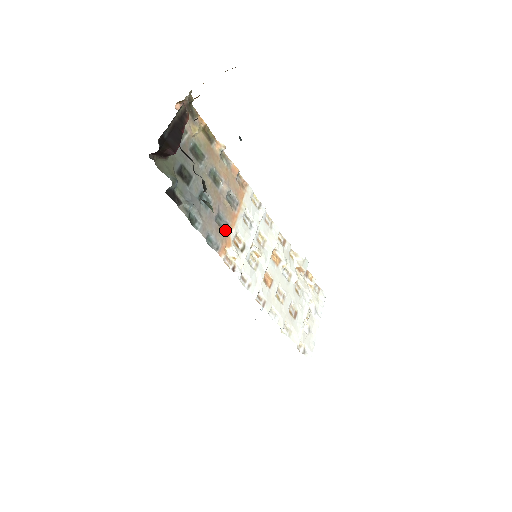
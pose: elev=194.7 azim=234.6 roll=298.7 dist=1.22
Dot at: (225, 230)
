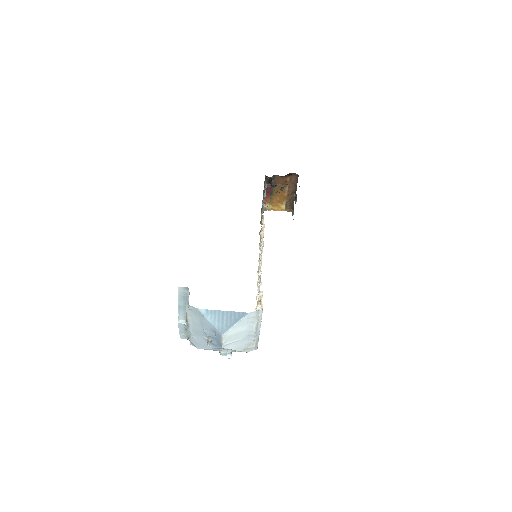
Dot at: occluded
